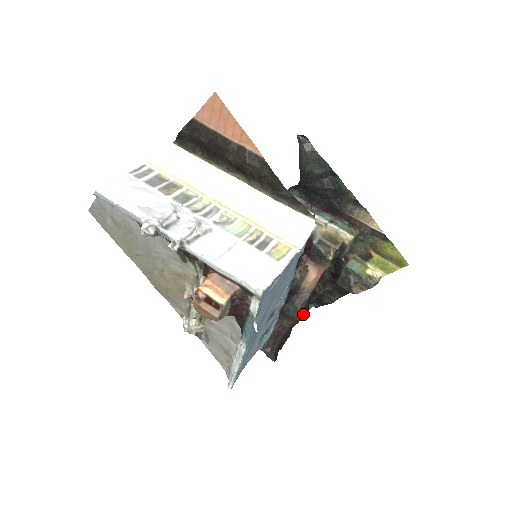
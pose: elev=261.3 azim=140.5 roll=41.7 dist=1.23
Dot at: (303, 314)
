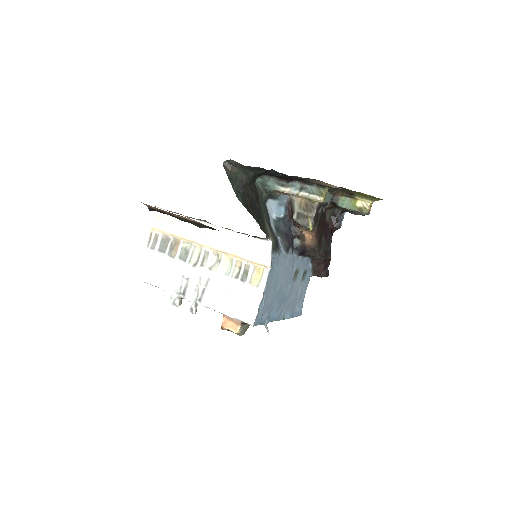
Dot at: (325, 250)
